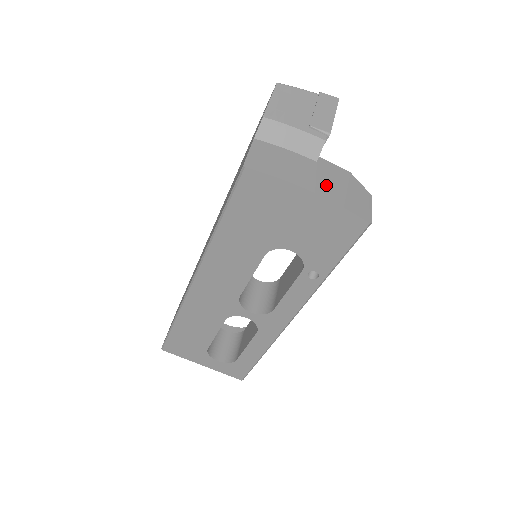
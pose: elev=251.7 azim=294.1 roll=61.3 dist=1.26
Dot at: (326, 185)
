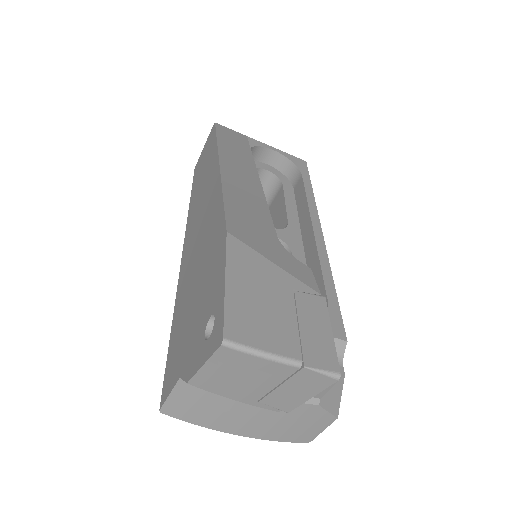
Dot at: (264, 427)
